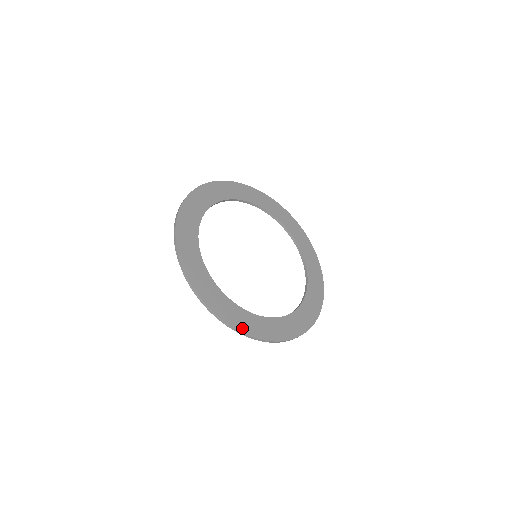
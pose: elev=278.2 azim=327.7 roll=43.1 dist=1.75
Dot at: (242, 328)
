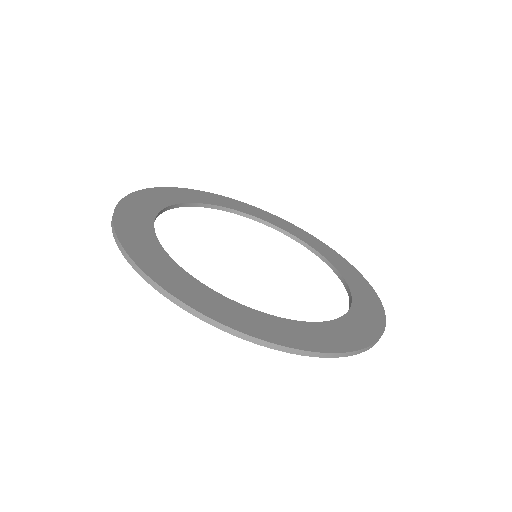
Dot at: (322, 347)
